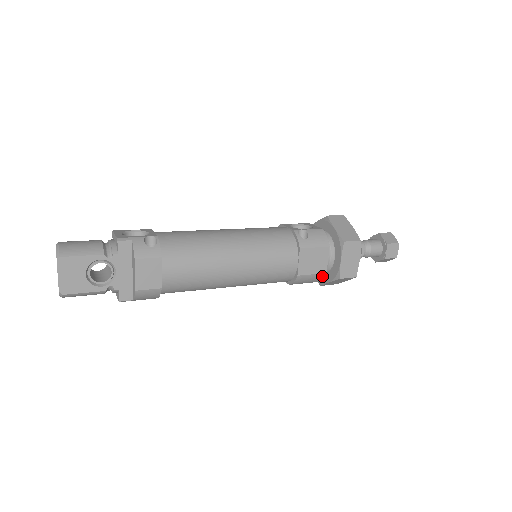
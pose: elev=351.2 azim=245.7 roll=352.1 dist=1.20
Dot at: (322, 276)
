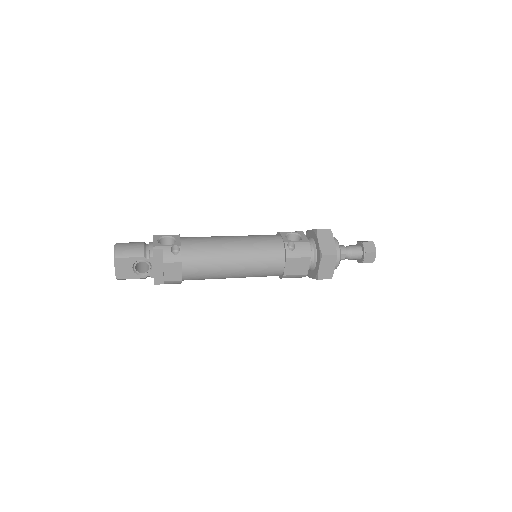
Dot at: (304, 276)
